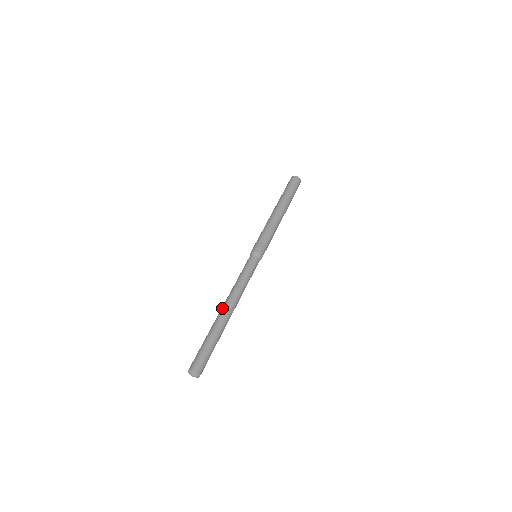
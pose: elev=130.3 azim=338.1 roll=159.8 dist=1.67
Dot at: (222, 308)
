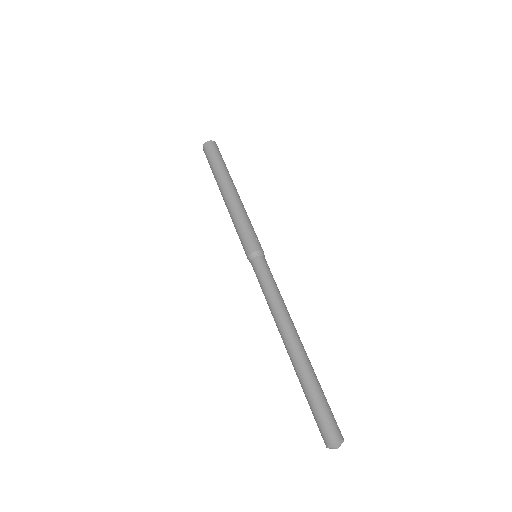
Dot at: (292, 339)
